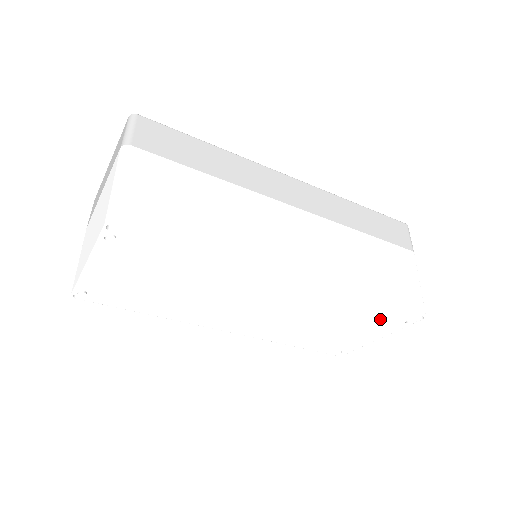
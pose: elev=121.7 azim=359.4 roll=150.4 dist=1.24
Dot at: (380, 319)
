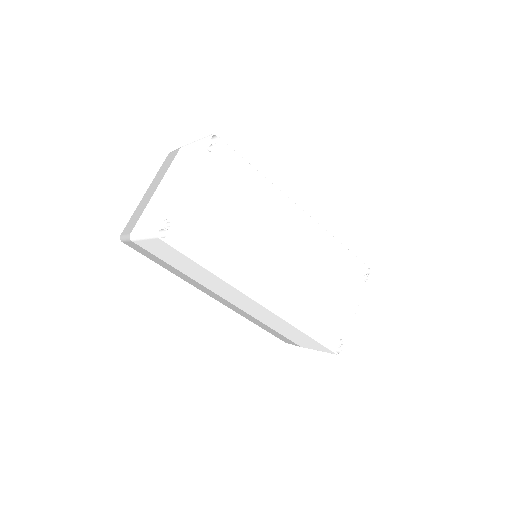
Dot at: (351, 274)
